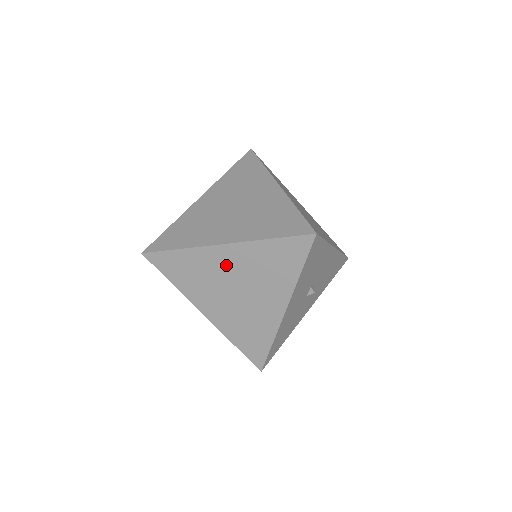
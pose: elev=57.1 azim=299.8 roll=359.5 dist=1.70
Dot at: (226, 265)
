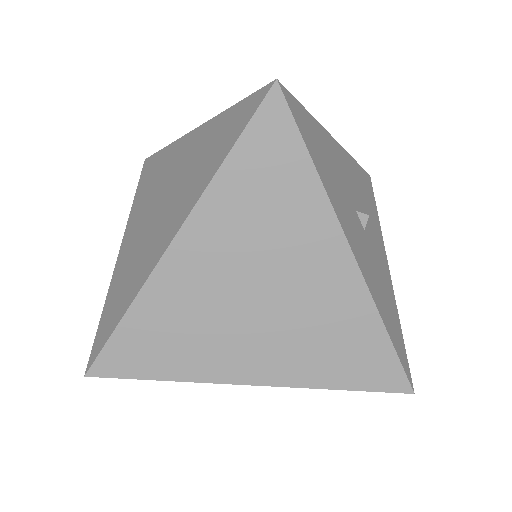
Dot at: (207, 270)
